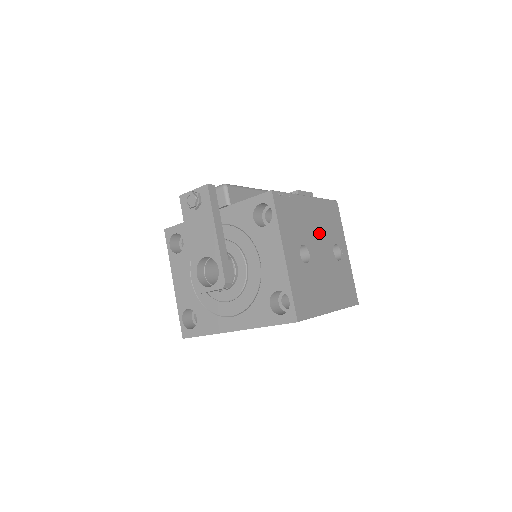
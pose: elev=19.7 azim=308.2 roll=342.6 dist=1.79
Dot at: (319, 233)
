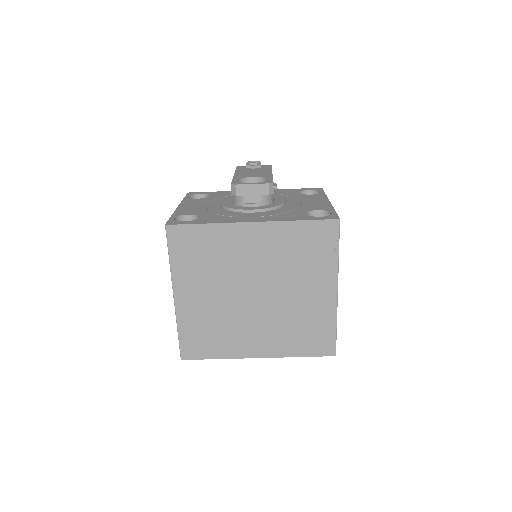
Dot at: occluded
